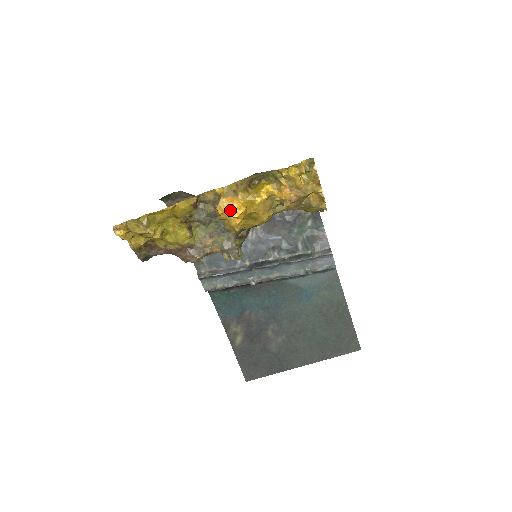
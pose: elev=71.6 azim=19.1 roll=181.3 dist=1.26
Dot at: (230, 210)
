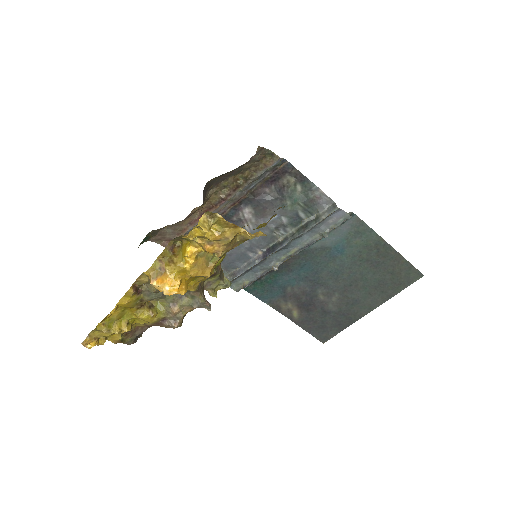
Dot at: (165, 291)
